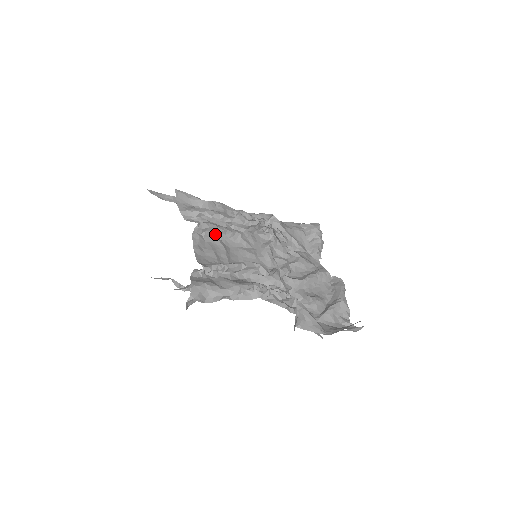
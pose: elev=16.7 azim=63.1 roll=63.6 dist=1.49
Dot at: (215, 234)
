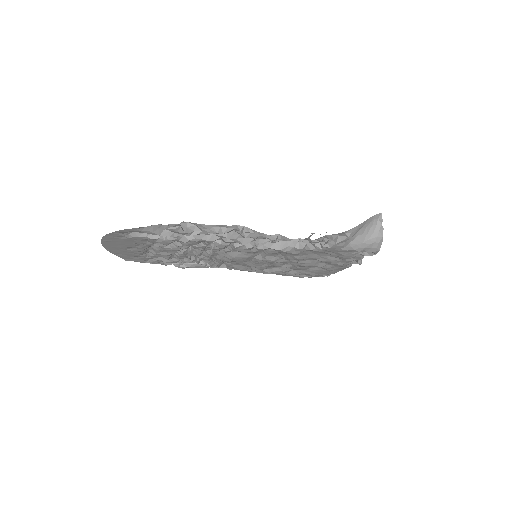
Dot at: occluded
